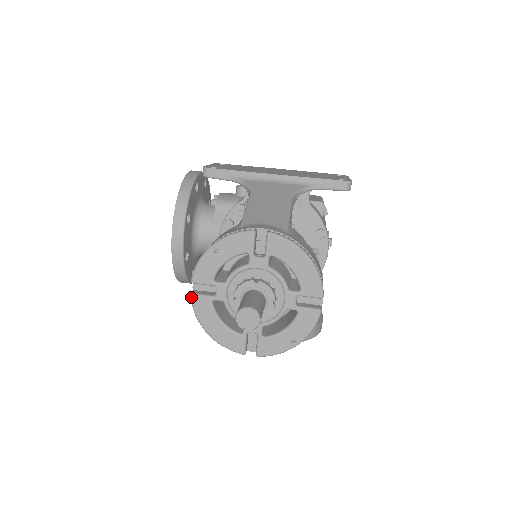
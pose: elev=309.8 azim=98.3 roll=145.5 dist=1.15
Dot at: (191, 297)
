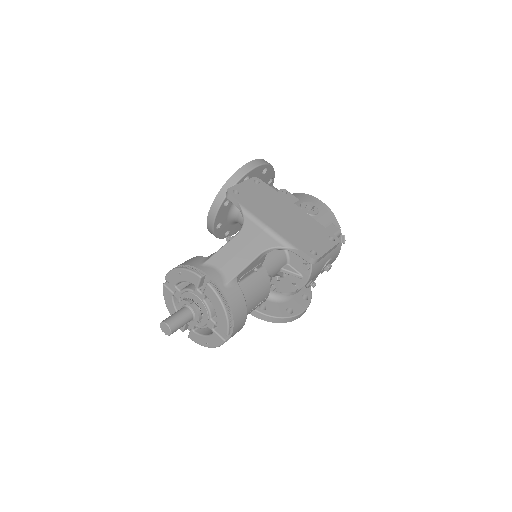
Dot at: (163, 285)
